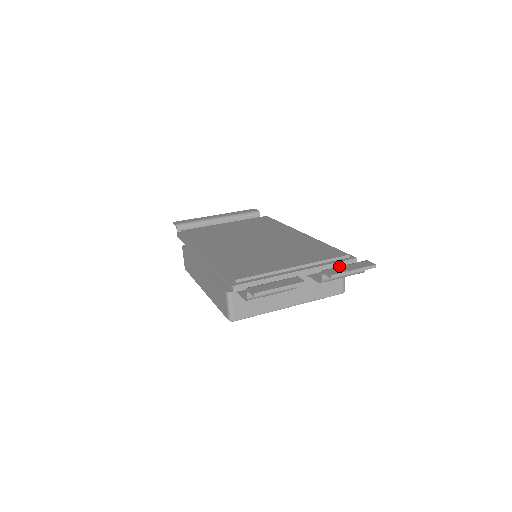
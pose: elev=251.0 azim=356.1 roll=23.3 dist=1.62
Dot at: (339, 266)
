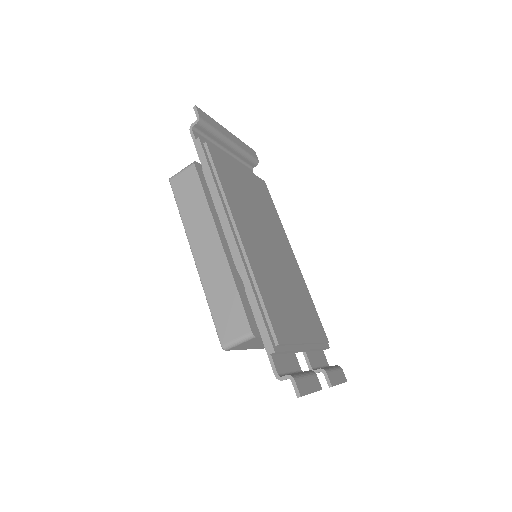
Dot at: (332, 369)
